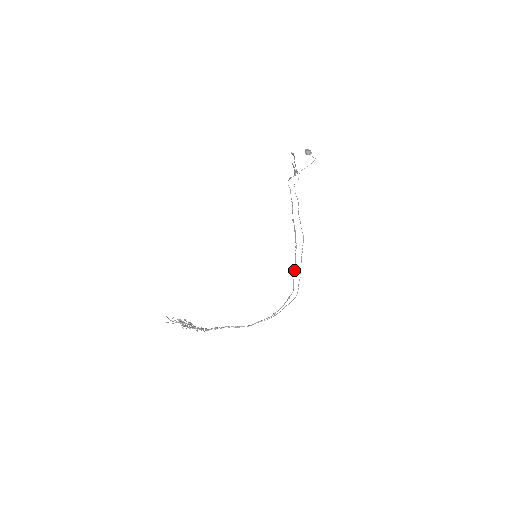
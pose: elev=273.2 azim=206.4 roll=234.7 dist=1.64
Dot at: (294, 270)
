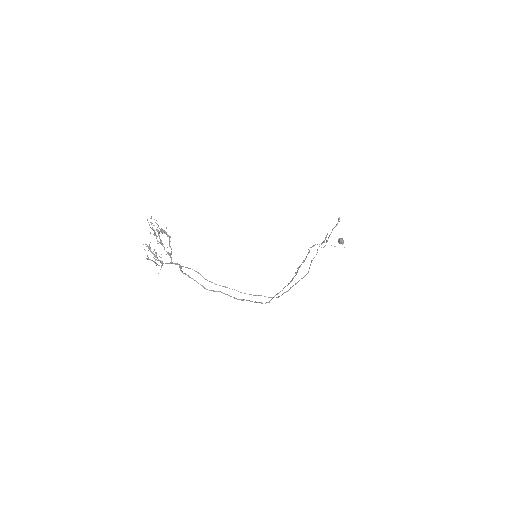
Dot at: (279, 292)
